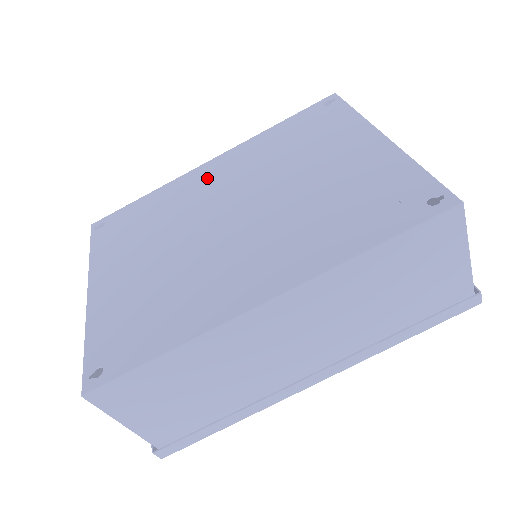
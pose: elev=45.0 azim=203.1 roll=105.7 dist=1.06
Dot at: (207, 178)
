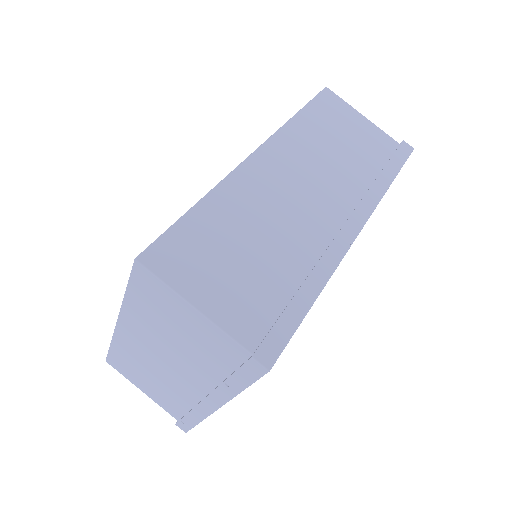
Dot at: occluded
